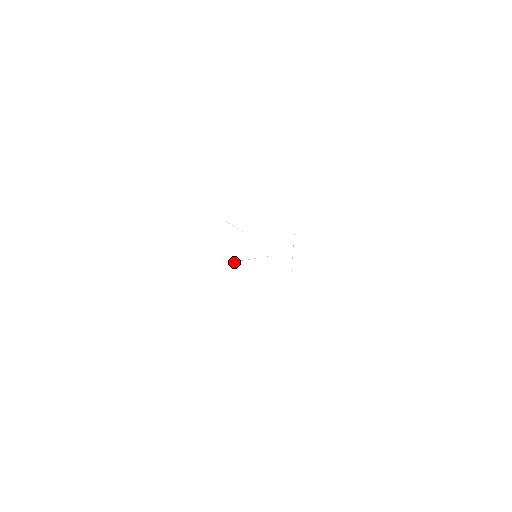
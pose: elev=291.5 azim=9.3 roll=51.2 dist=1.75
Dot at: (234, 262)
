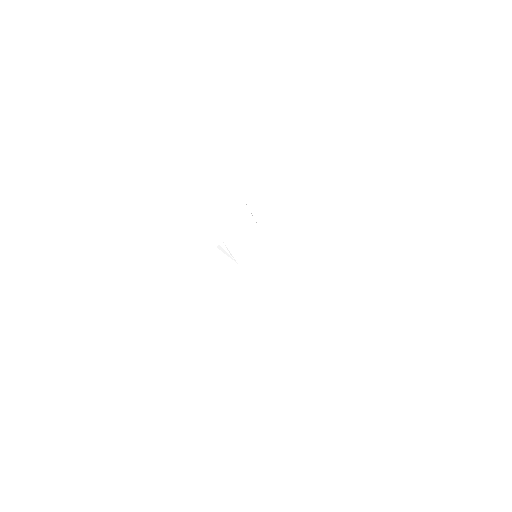
Dot at: (231, 254)
